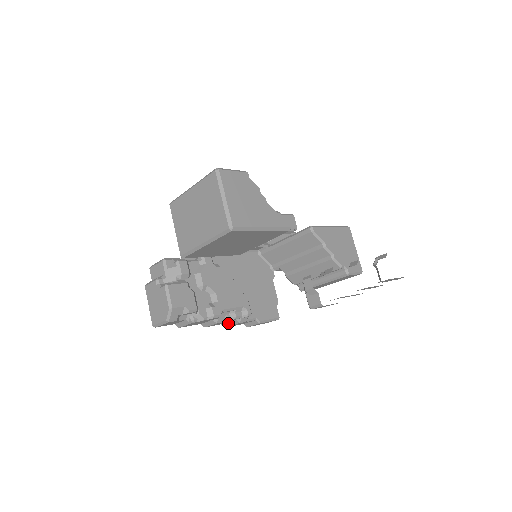
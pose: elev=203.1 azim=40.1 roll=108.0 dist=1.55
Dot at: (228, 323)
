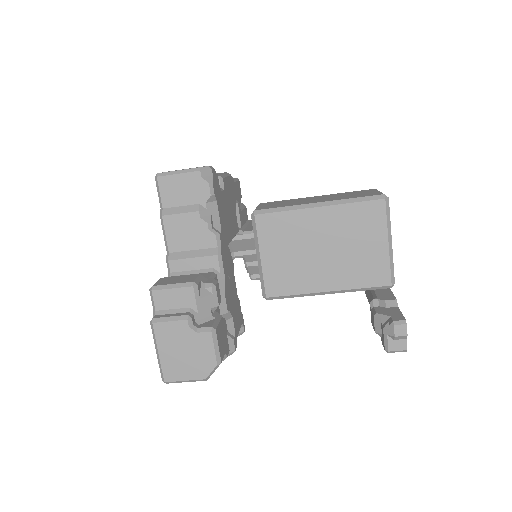
Dot at: occluded
